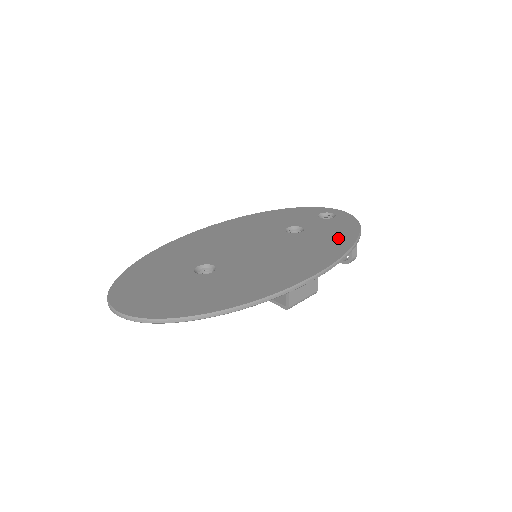
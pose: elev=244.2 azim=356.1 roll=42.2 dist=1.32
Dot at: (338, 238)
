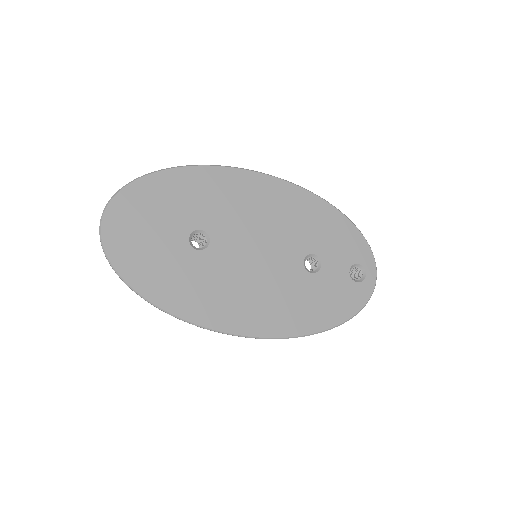
Dot at: (317, 313)
